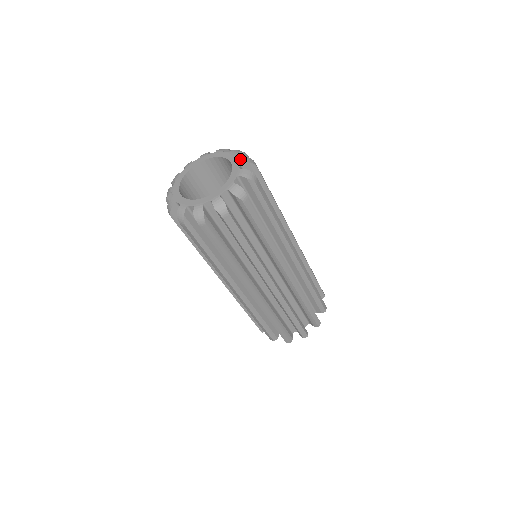
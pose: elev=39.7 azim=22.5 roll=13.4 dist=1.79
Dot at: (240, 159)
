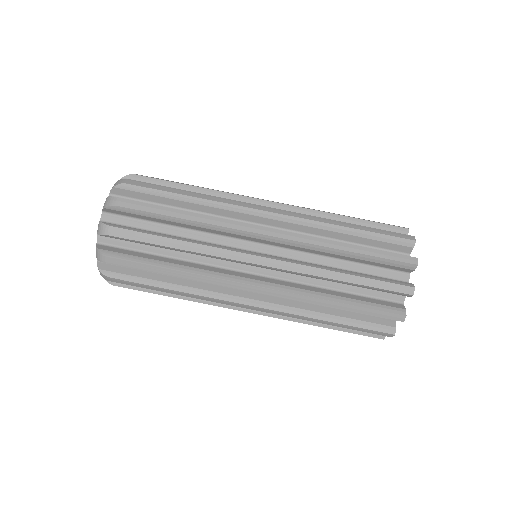
Dot at: occluded
